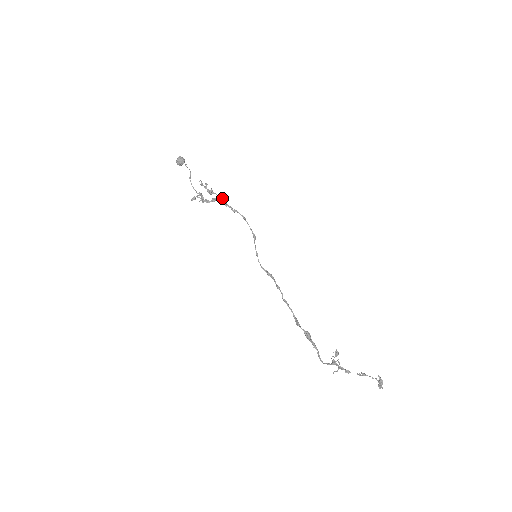
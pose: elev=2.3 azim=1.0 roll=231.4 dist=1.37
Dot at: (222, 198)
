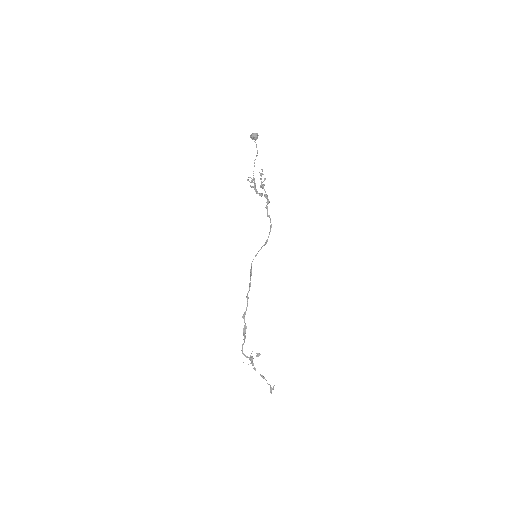
Dot at: (268, 200)
